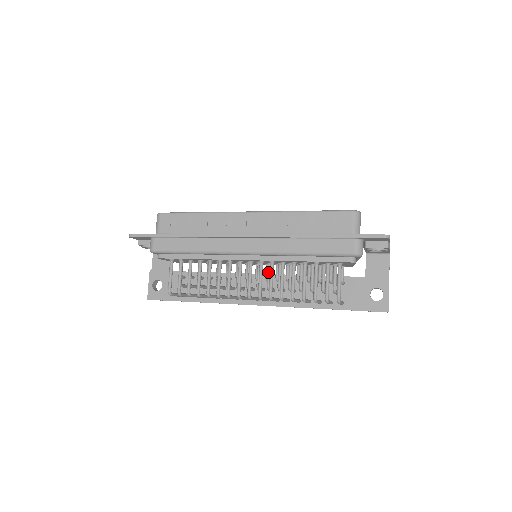
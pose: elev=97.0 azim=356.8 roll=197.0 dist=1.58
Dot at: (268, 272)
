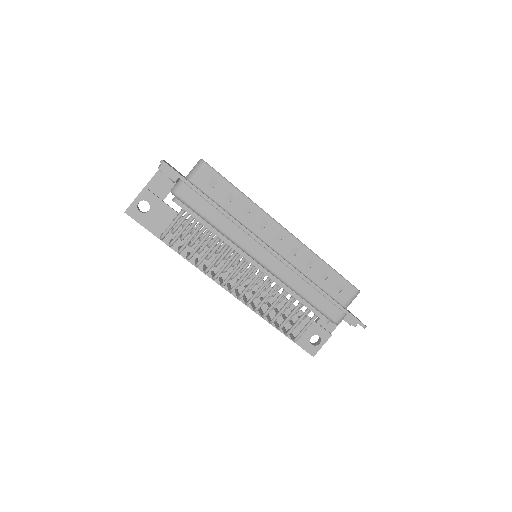
Dot at: (258, 279)
